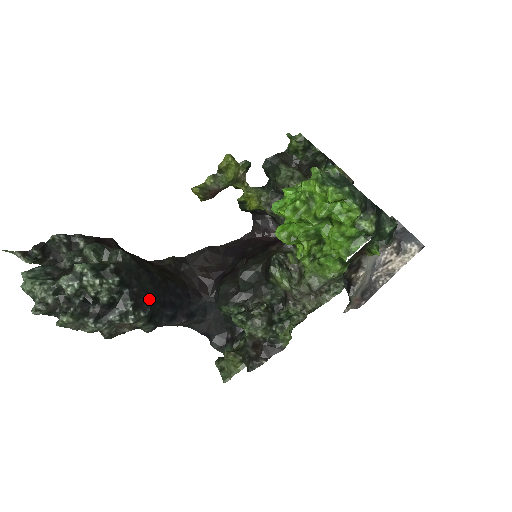
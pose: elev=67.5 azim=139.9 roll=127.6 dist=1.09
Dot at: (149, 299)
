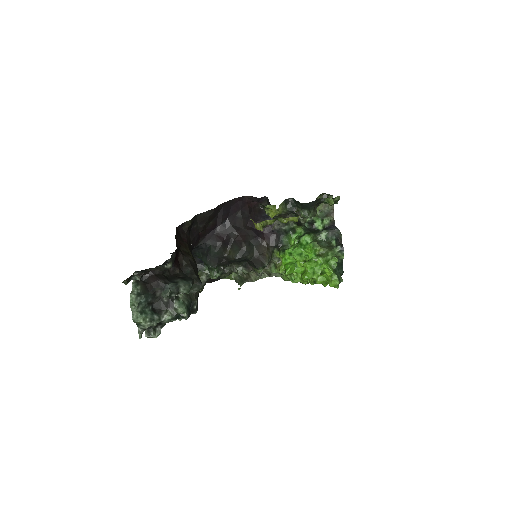
Dot at: occluded
